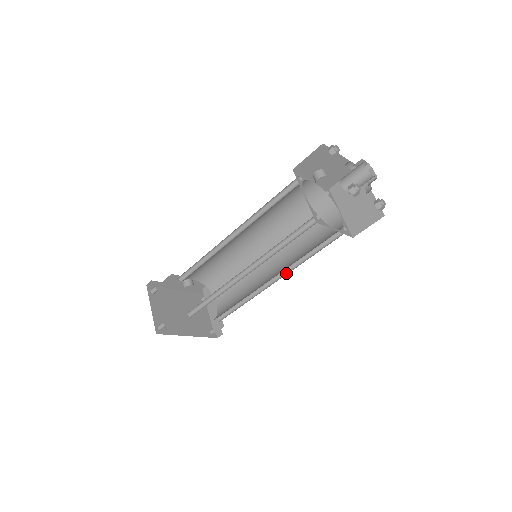
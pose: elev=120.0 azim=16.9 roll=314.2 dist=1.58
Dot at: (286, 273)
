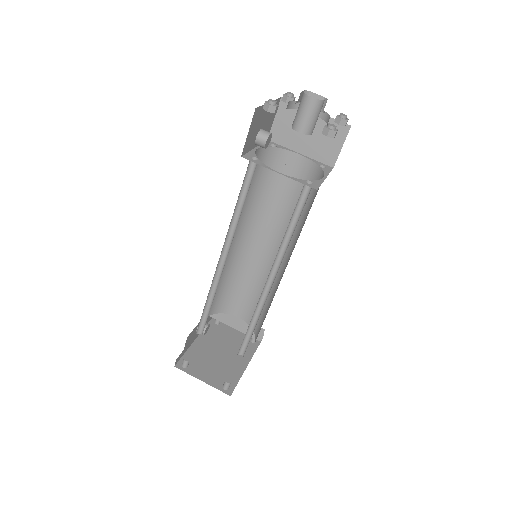
Dot at: occluded
